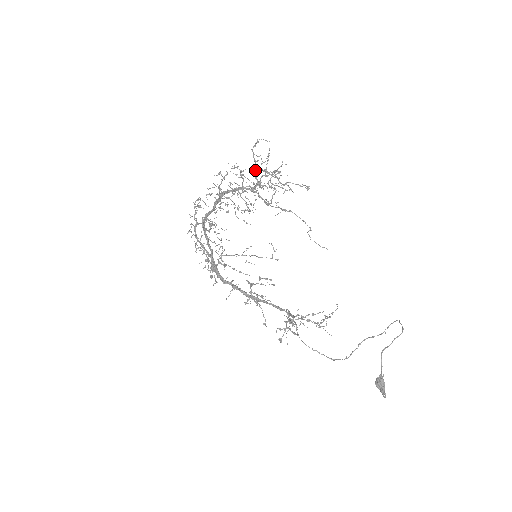
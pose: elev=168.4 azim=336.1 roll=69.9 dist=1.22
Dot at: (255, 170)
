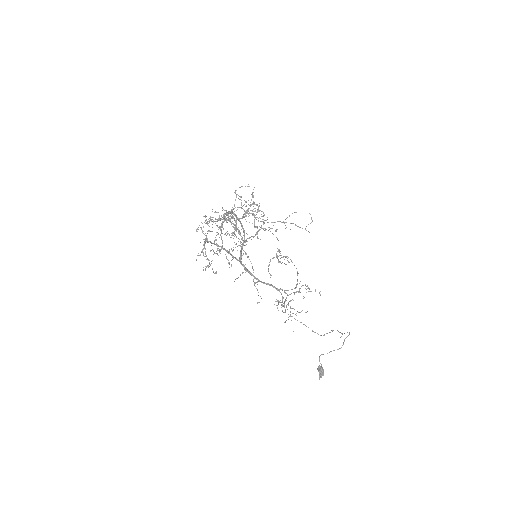
Dot at: (232, 215)
